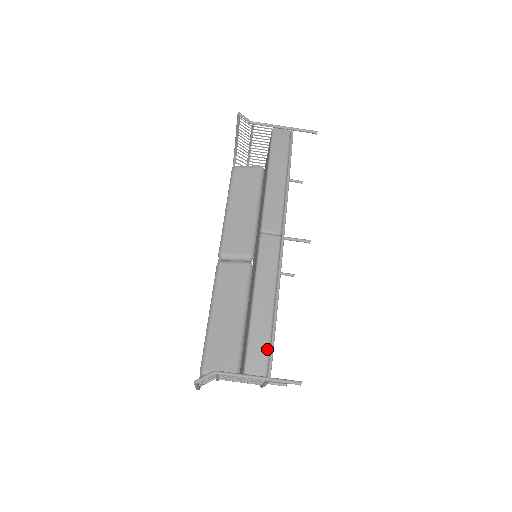
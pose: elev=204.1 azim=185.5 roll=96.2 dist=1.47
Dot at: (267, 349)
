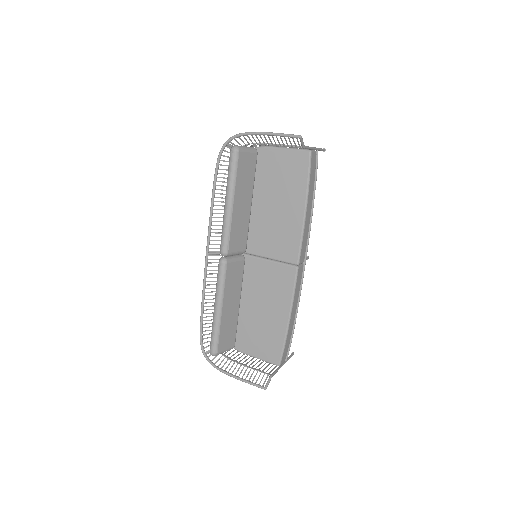
Dot at: (289, 346)
